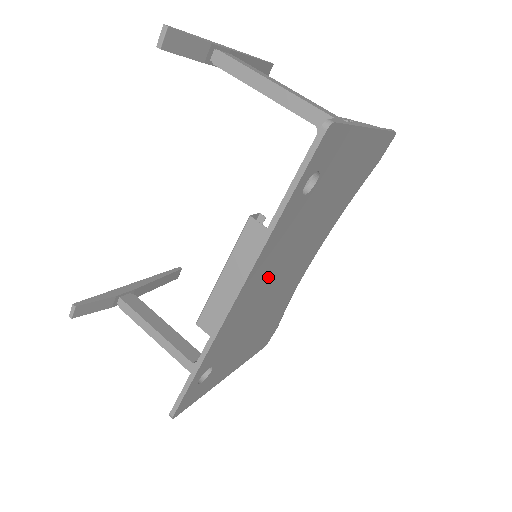
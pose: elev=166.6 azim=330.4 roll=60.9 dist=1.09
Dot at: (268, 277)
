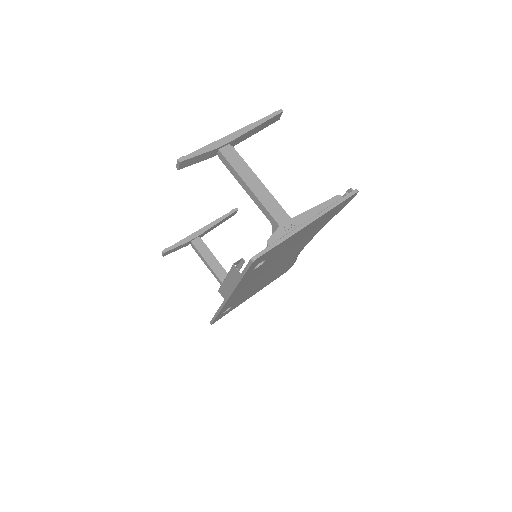
Dot at: occluded
